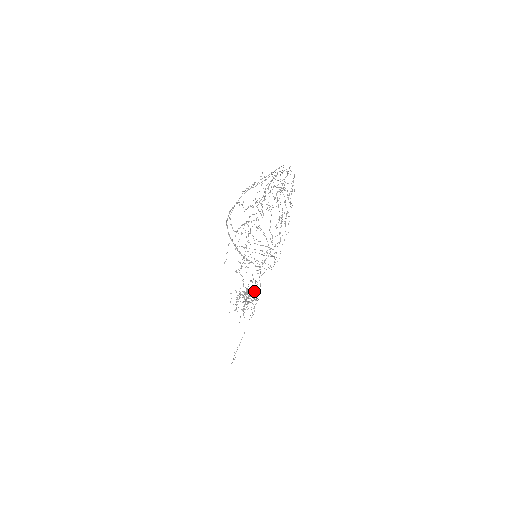
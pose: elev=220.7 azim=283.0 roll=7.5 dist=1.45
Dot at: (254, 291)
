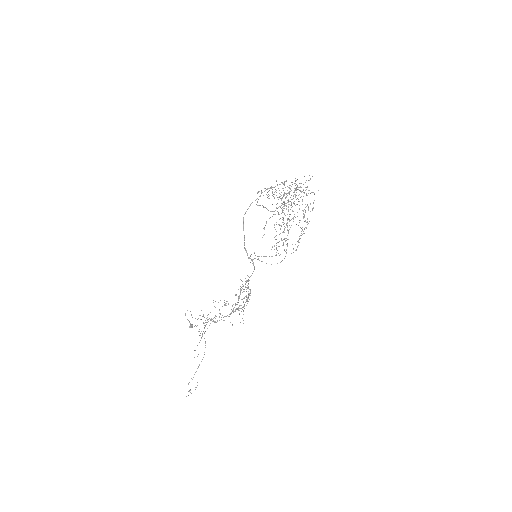
Dot at: occluded
